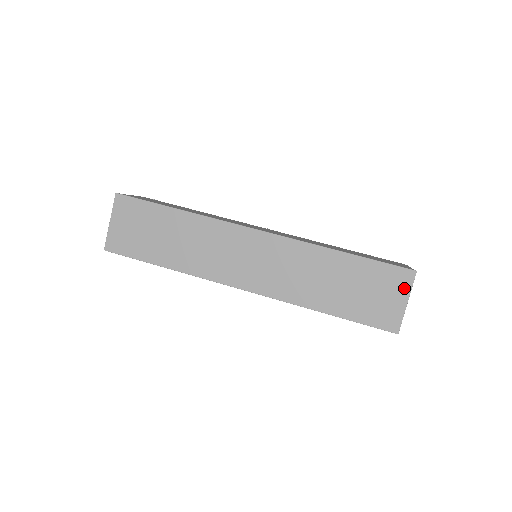
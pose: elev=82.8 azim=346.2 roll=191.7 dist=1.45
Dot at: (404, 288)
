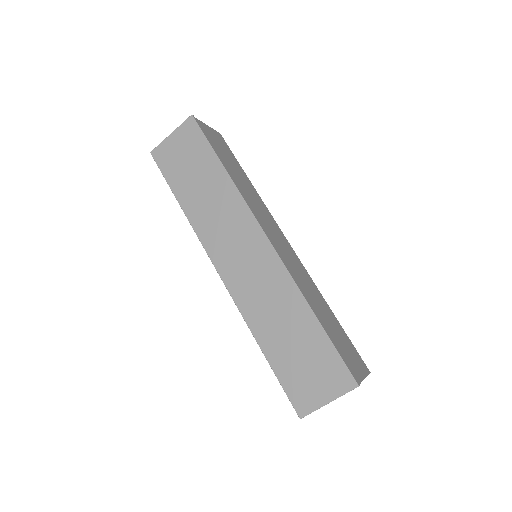
Dot at: (337, 389)
